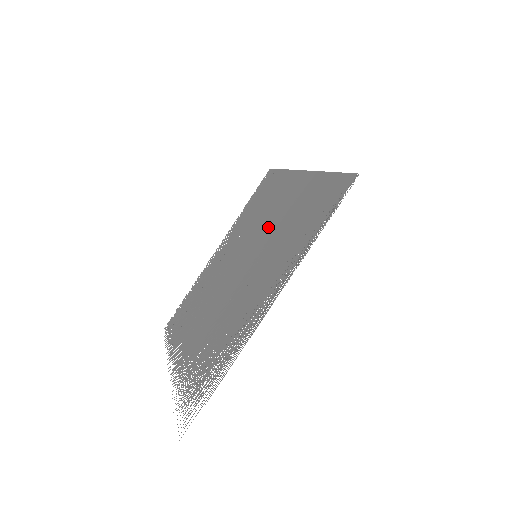
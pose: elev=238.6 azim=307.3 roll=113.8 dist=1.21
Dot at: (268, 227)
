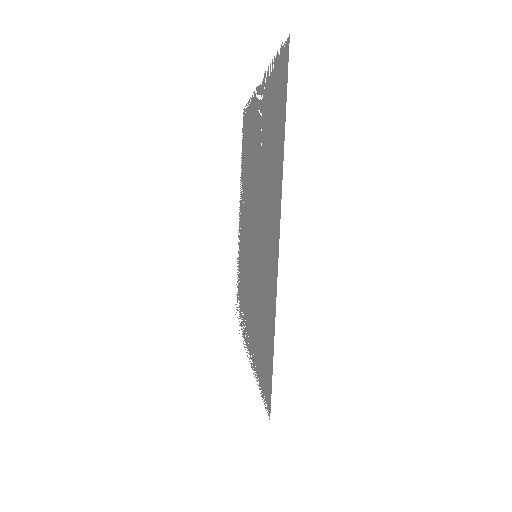
Dot at: (261, 240)
